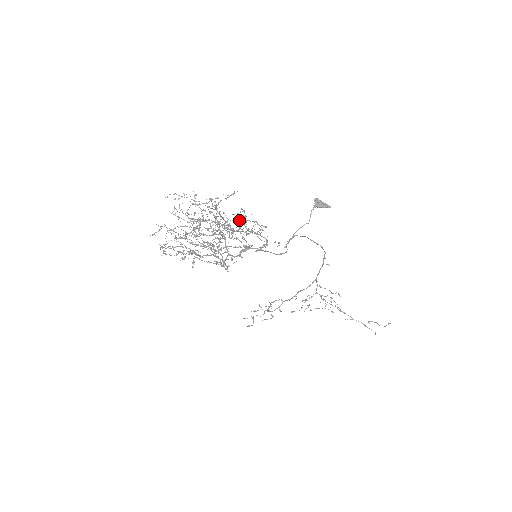
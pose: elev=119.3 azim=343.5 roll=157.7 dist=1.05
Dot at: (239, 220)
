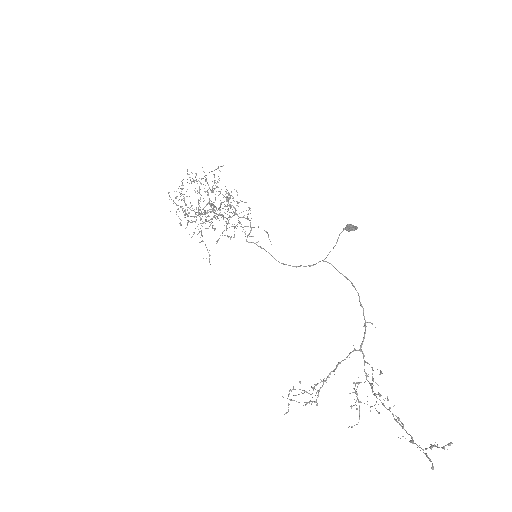
Dot at: (229, 197)
